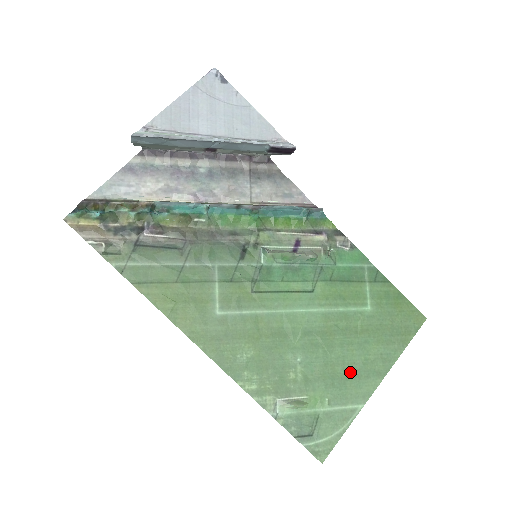
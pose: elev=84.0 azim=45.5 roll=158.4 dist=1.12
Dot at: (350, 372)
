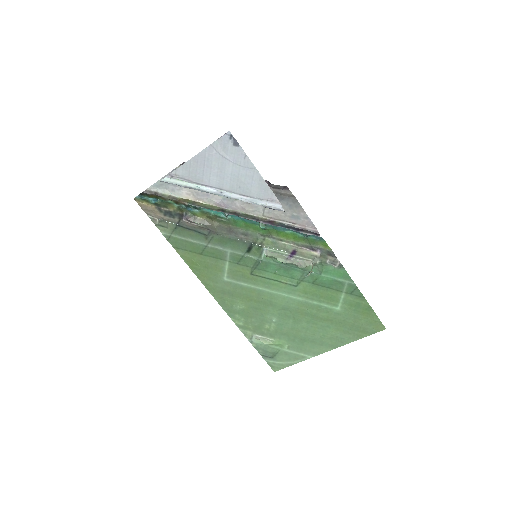
Dot at: (309, 338)
